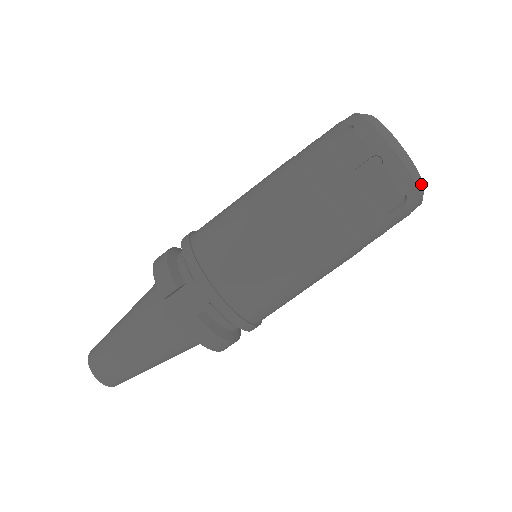
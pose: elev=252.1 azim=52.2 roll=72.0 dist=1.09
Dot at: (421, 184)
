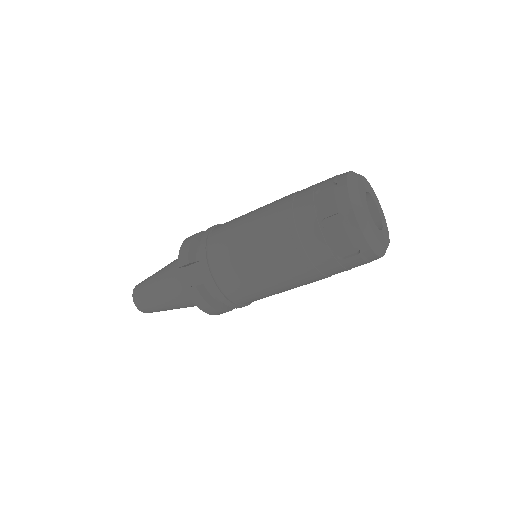
Dot at: (376, 243)
